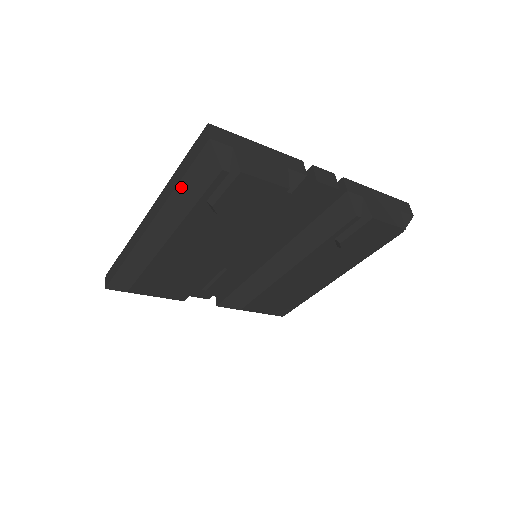
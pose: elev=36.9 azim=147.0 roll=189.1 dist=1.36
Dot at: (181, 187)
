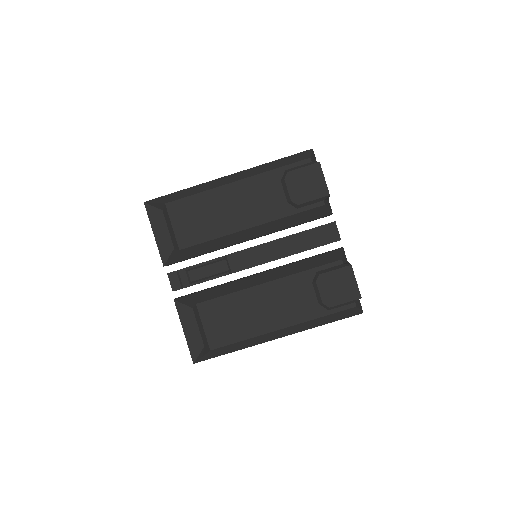
Dot at: (275, 162)
